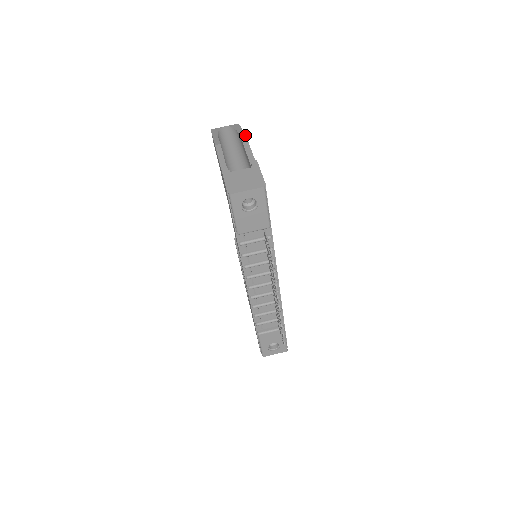
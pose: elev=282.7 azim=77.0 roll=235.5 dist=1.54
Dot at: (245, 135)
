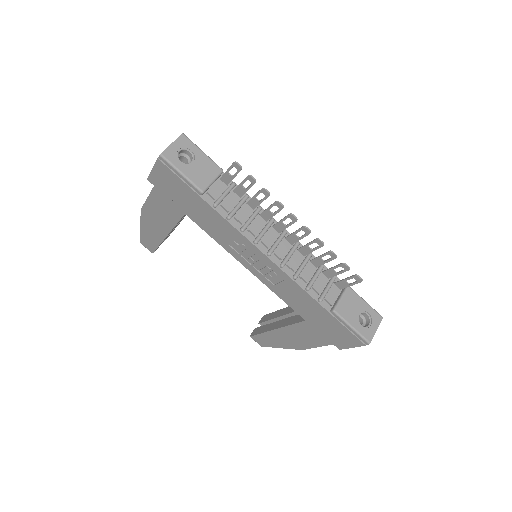
Dot at: occluded
